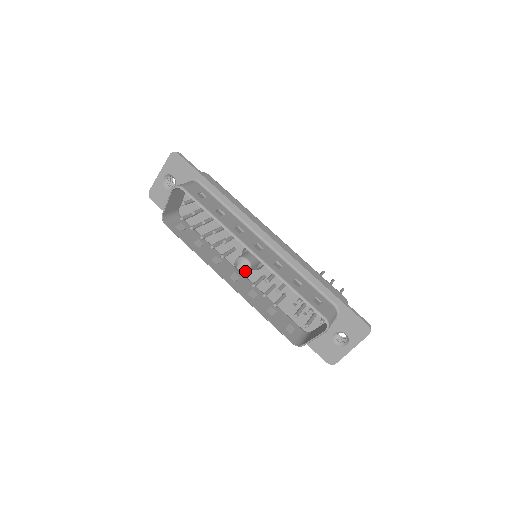
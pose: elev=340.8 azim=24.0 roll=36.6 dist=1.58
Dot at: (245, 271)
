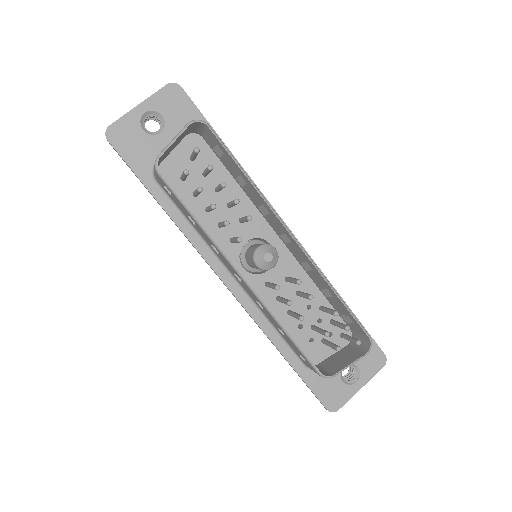
Dot at: (271, 264)
